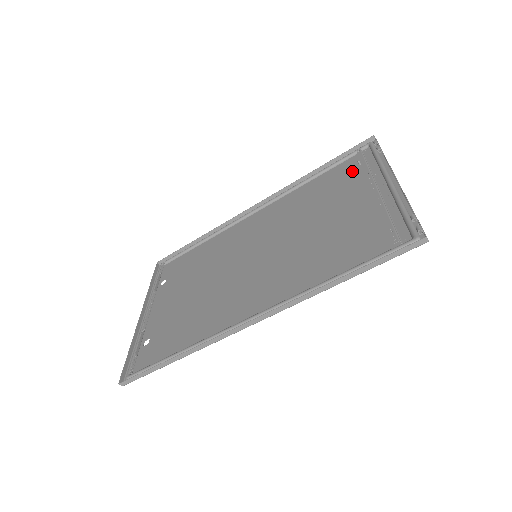
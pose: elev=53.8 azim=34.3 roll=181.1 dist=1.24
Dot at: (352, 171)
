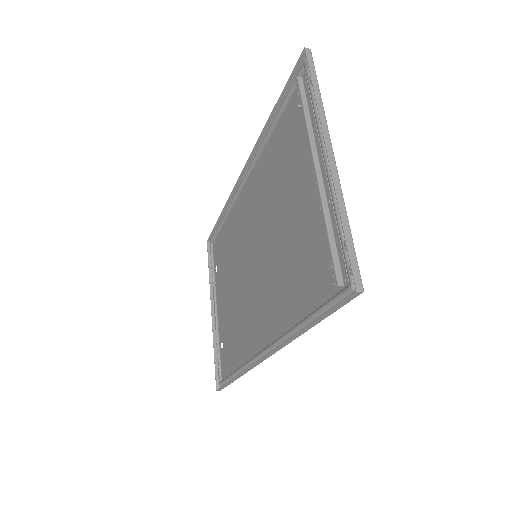
Dot at: (298, 121)
